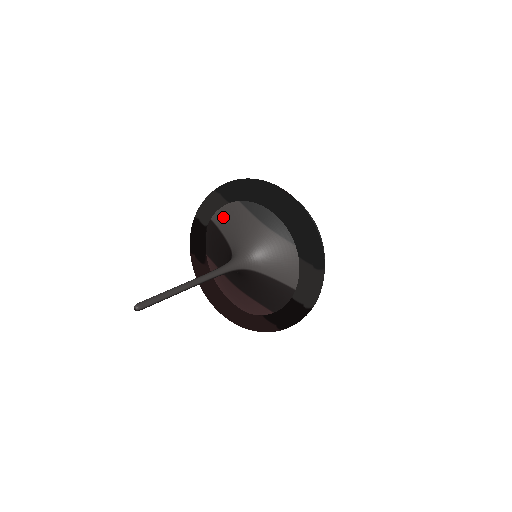
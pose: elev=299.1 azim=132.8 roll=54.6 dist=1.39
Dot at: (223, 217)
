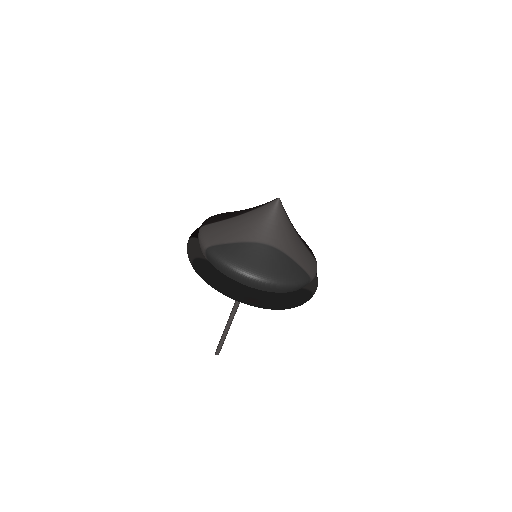
Dot at: occluded
